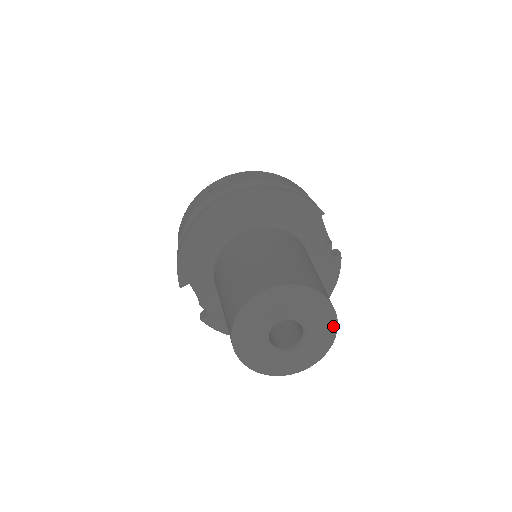
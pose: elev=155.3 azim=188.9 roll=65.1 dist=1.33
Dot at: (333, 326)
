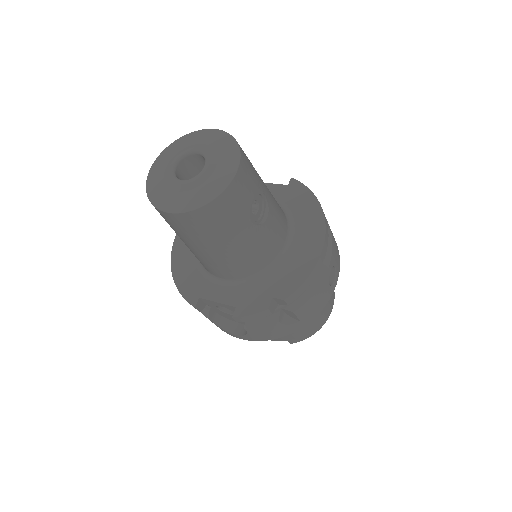
Dot at: (223, 135)
